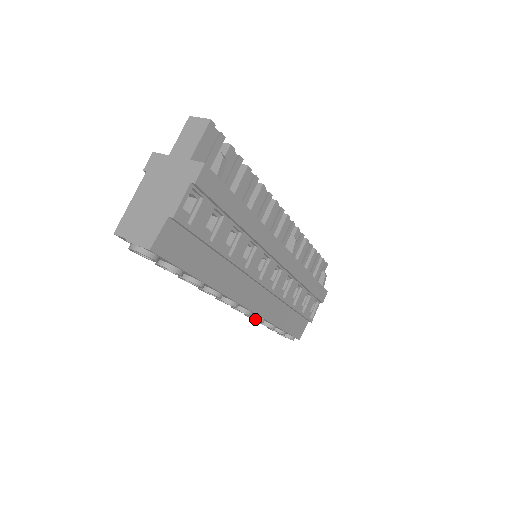
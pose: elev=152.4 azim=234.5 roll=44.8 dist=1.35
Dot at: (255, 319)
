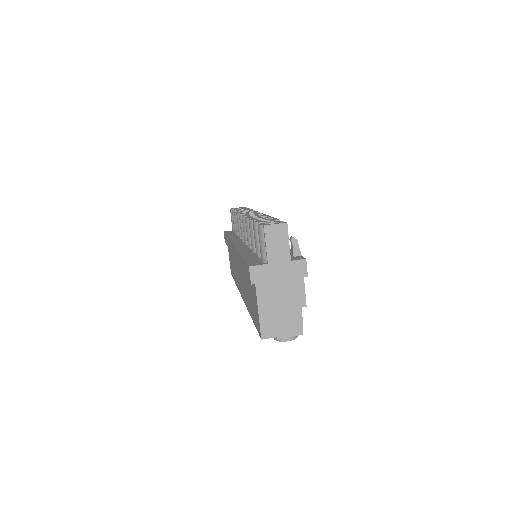
Dot at: occluded
